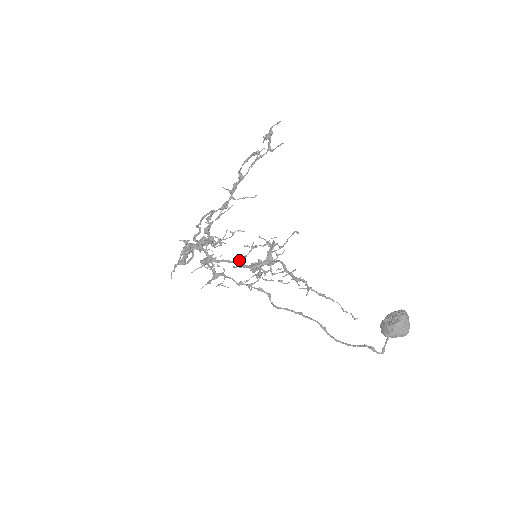
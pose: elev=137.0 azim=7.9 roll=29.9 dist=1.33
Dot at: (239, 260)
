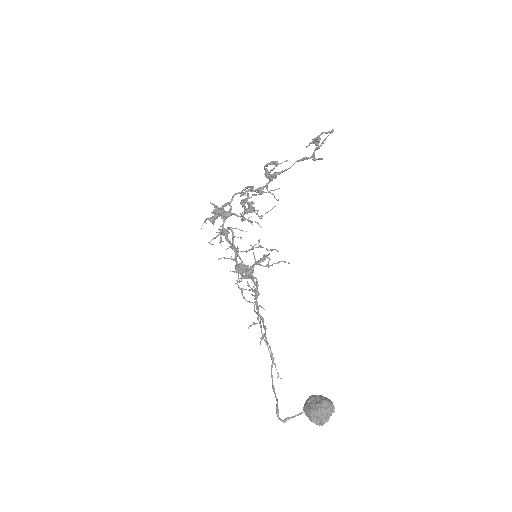
Dot at: (235, 252)
